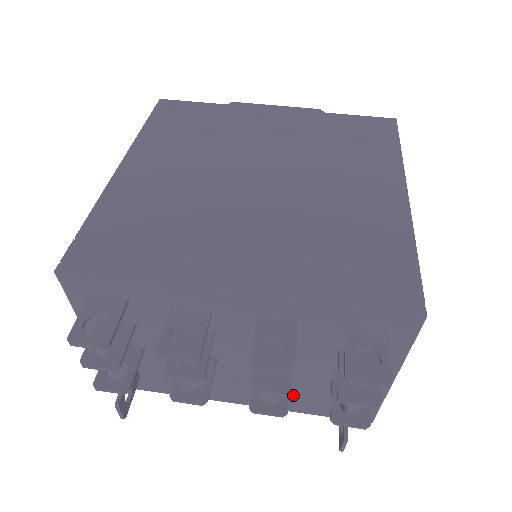
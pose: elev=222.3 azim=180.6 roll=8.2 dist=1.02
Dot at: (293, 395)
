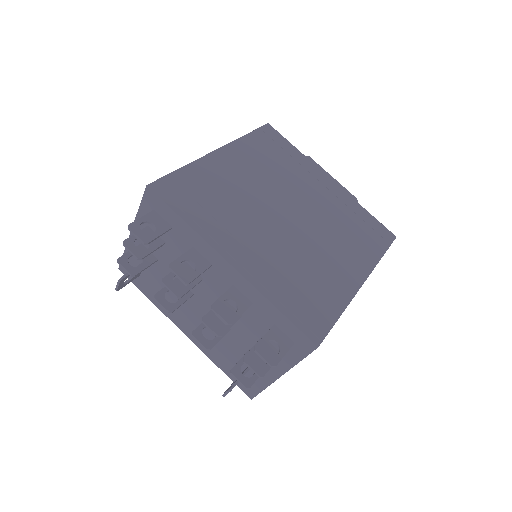
Dot at: (219, 348)
